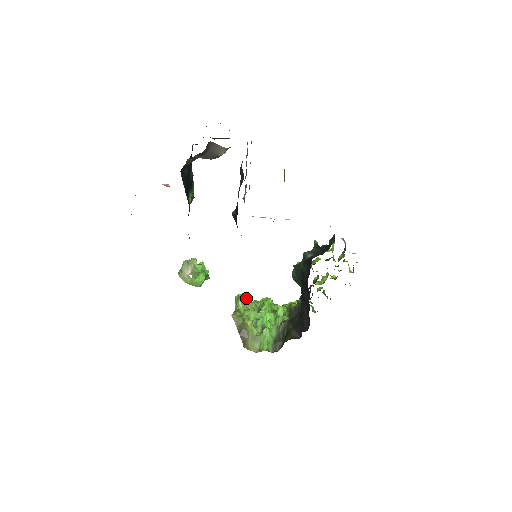
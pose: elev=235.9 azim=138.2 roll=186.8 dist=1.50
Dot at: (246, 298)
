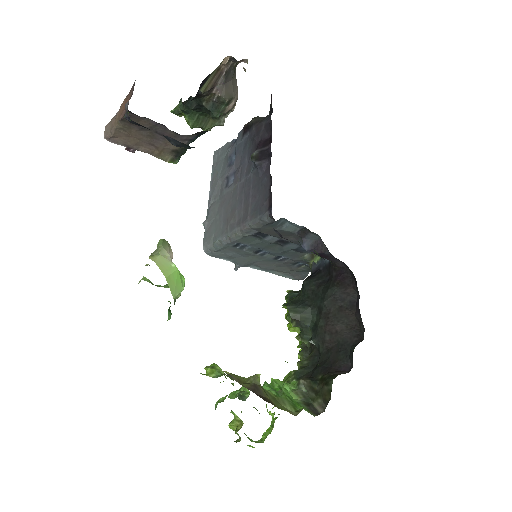
Dot at: occluded
